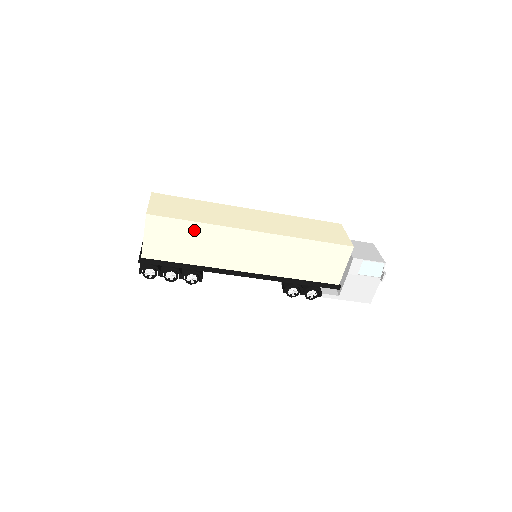
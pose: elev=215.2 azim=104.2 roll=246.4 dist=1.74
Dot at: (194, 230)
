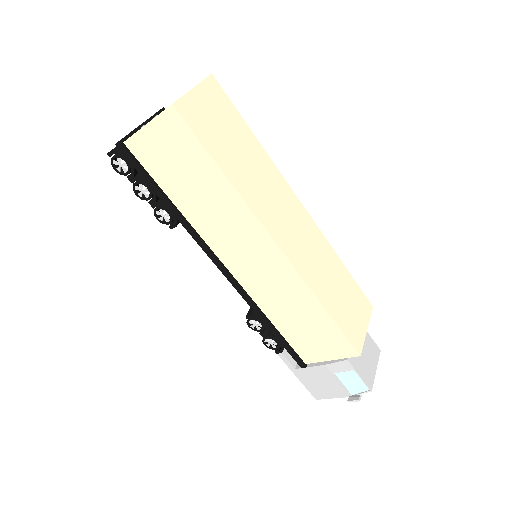
Dot at: (212, 178)
